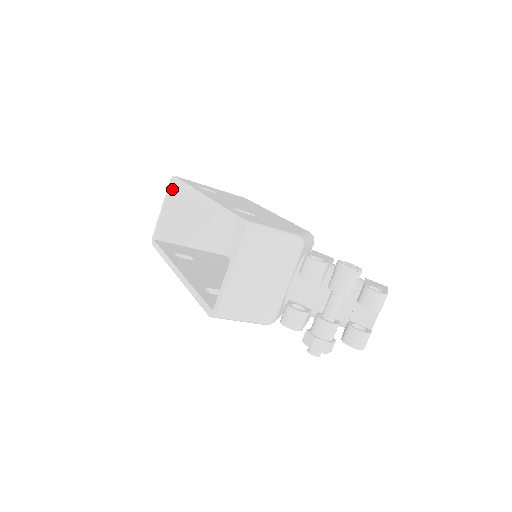
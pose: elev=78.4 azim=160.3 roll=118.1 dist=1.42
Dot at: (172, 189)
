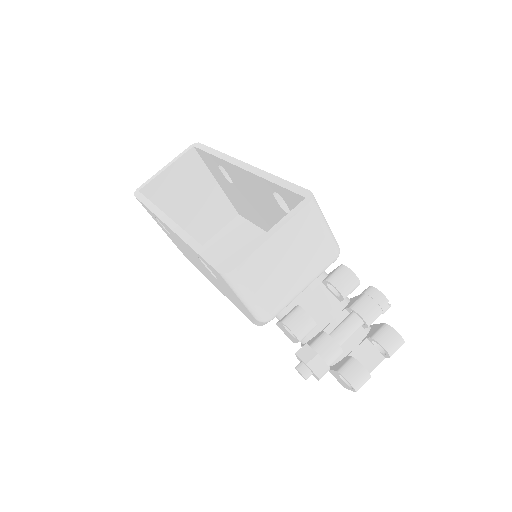
Dot at: (188, 154)
